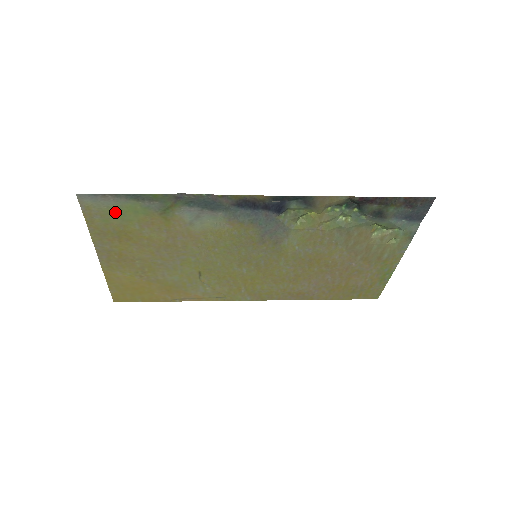
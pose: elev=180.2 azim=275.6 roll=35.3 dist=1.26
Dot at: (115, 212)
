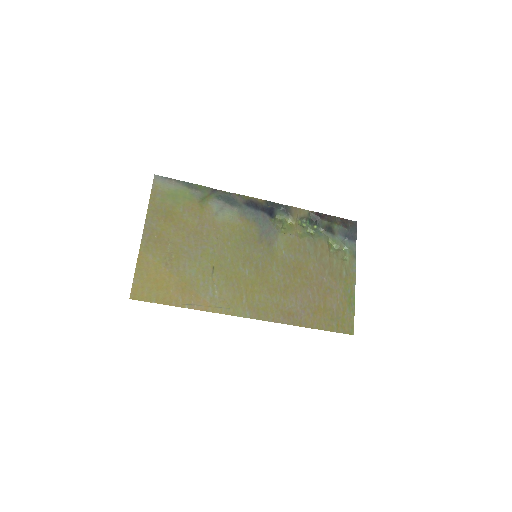
Dot at: (172, 194)
